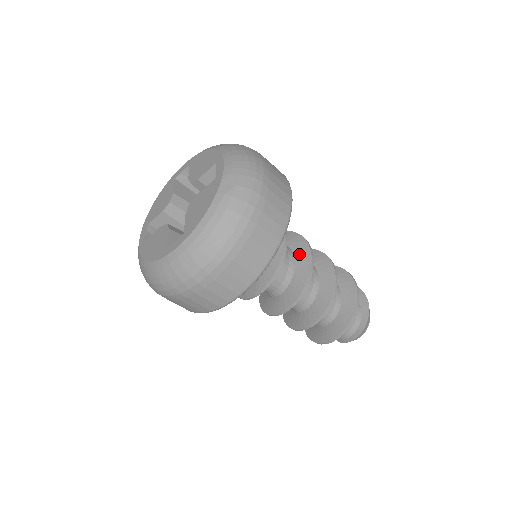
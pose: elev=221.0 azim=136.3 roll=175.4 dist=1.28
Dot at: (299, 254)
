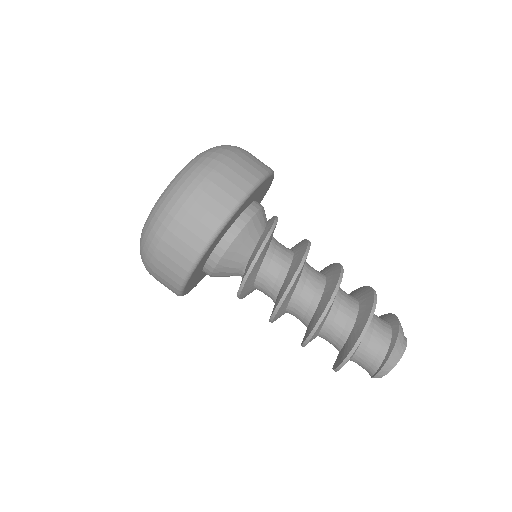
Dot at: (298, 248)
